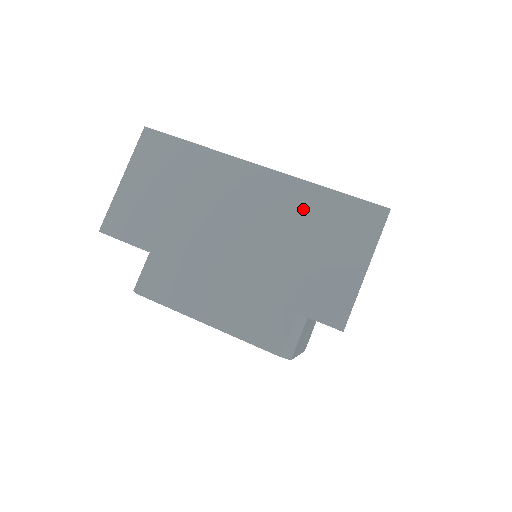
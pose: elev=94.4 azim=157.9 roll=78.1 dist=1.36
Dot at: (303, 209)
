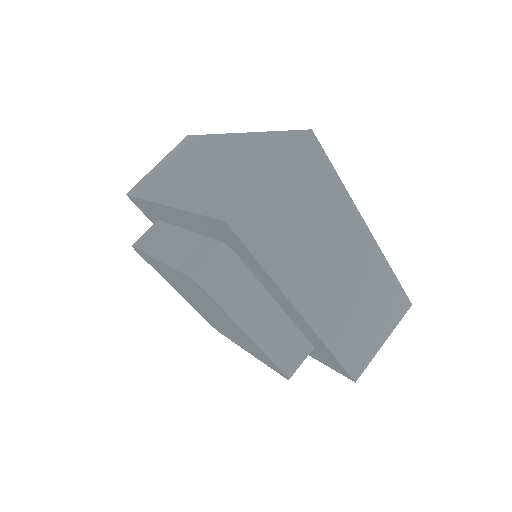
Dot at: (376, 282)
